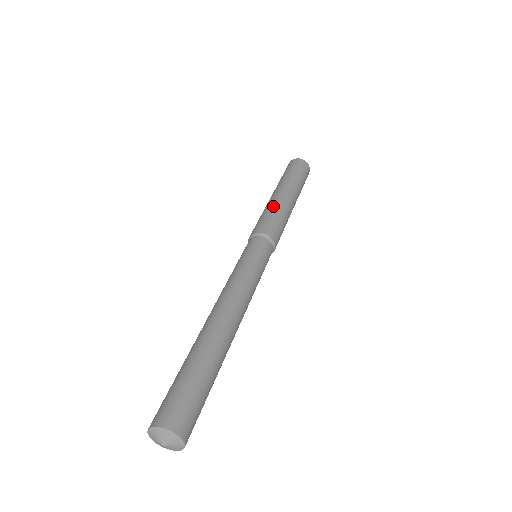
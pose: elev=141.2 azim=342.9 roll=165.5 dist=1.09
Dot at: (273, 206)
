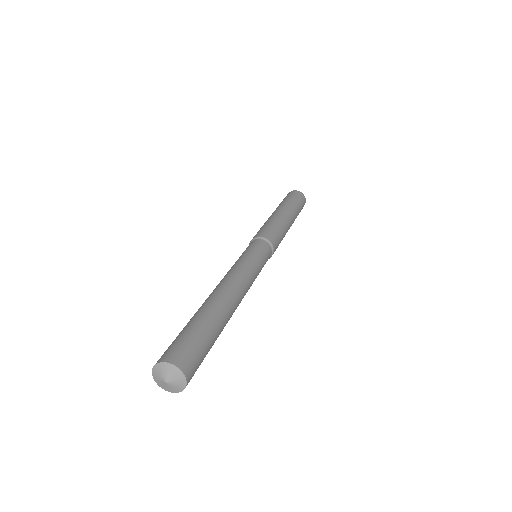
Dot at: (269, 220)
